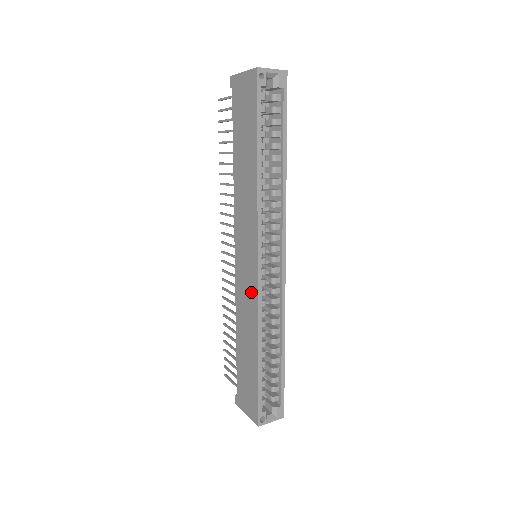
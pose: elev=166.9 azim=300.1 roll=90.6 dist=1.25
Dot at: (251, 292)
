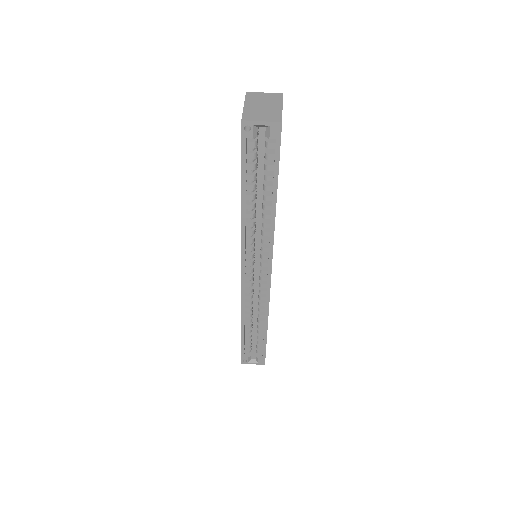
Dot at: occluded
